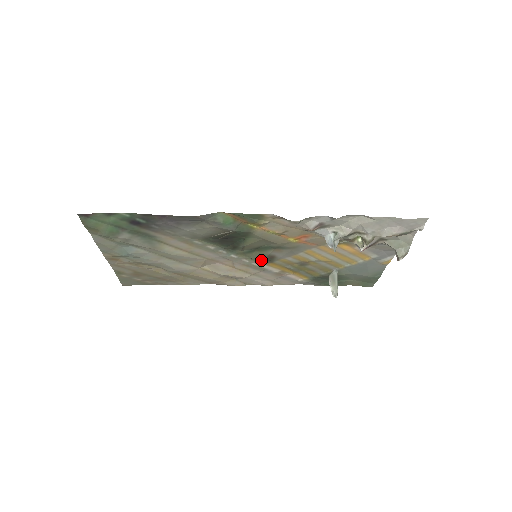
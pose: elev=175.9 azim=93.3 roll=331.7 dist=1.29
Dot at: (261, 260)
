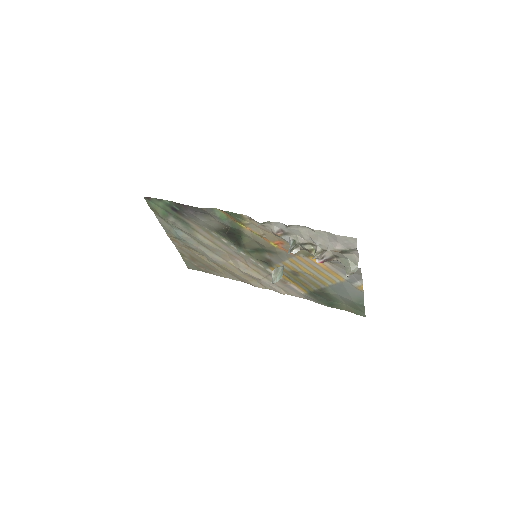
Dot at: (263, 262)
